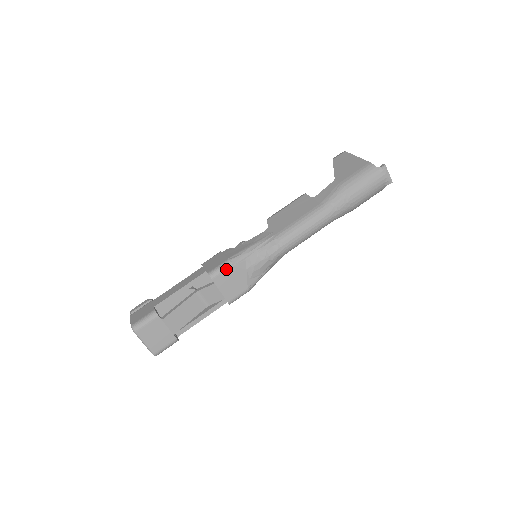
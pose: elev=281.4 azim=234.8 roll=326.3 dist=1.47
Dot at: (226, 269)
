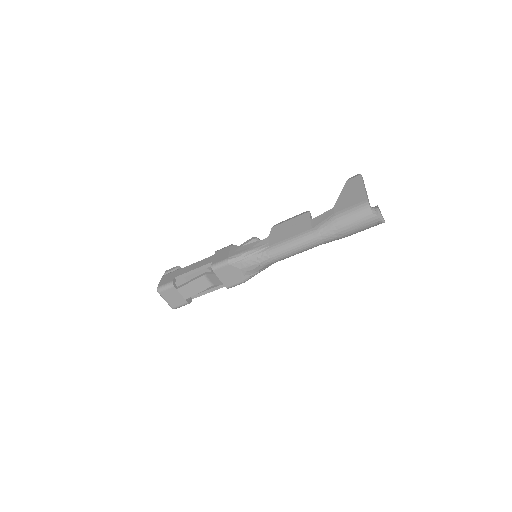
Dot at: (224, 266)
